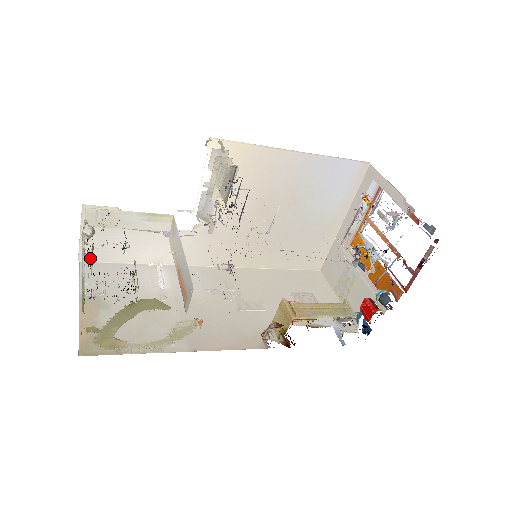
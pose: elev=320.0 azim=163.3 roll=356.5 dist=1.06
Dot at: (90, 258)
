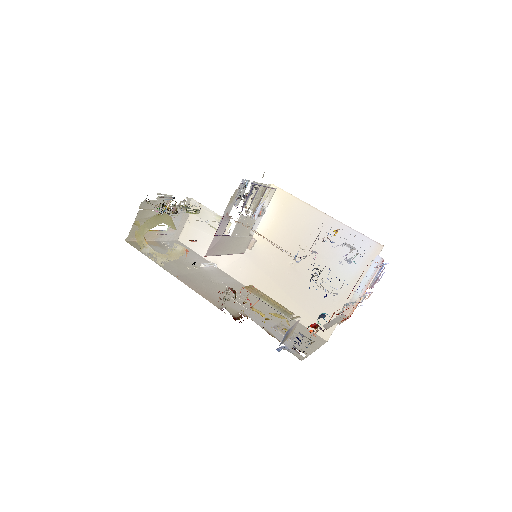
Dot at: (184, 241)
